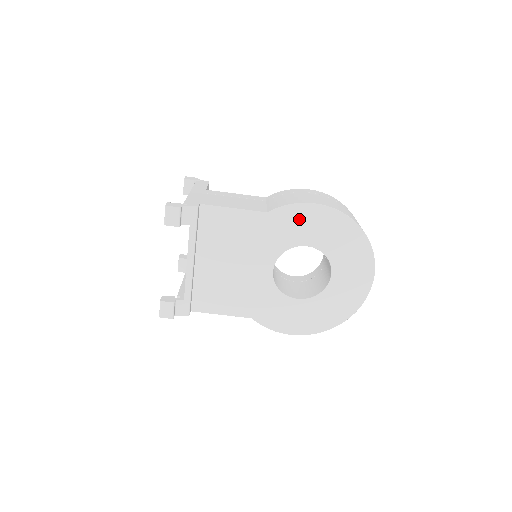
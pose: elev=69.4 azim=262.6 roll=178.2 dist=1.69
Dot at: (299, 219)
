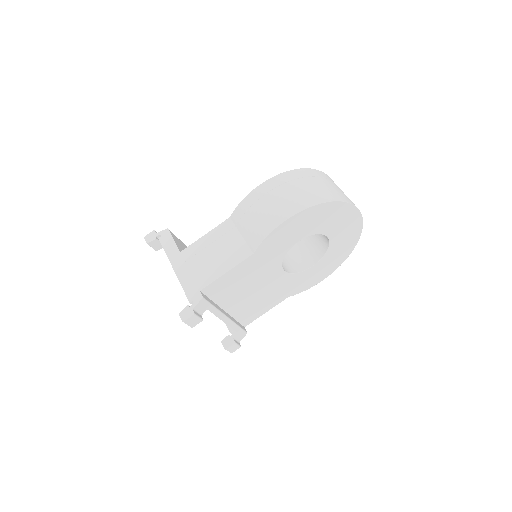
Dot at: (280, 236)
